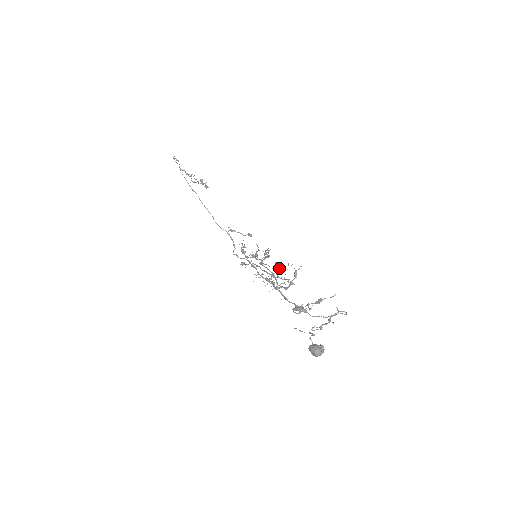
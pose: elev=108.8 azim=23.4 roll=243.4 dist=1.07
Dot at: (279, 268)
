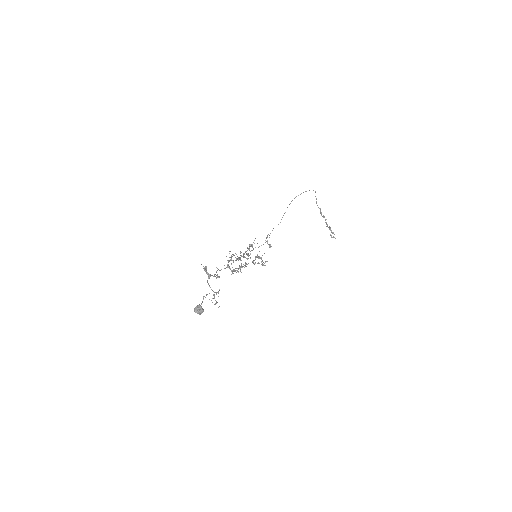
Dot at: occluded
